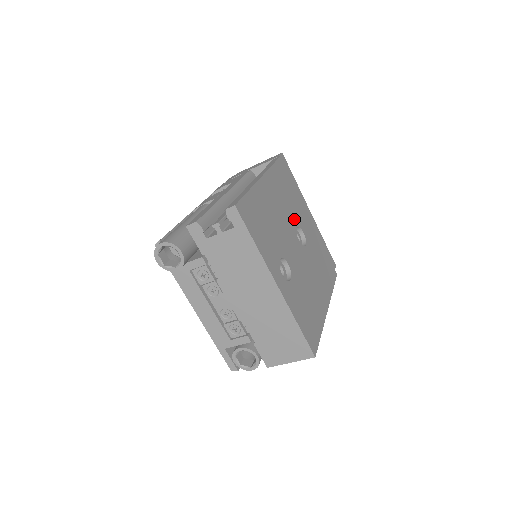
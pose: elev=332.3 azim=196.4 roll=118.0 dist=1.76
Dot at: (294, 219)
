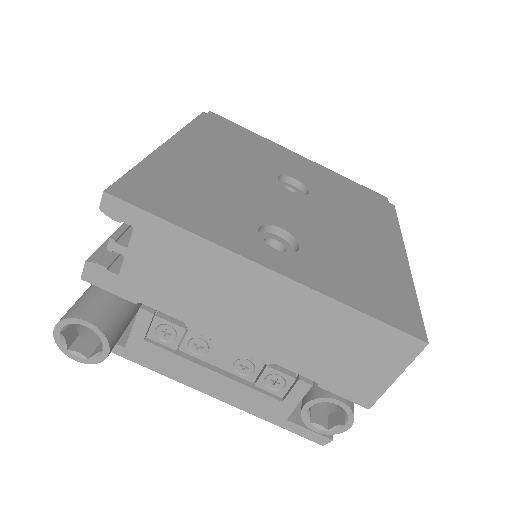
Dot at: (266, 170)
